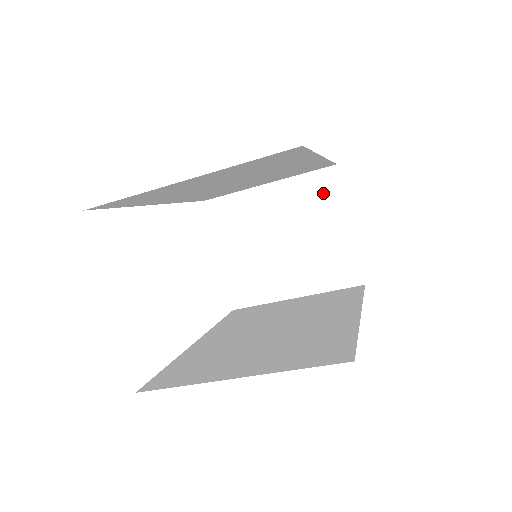
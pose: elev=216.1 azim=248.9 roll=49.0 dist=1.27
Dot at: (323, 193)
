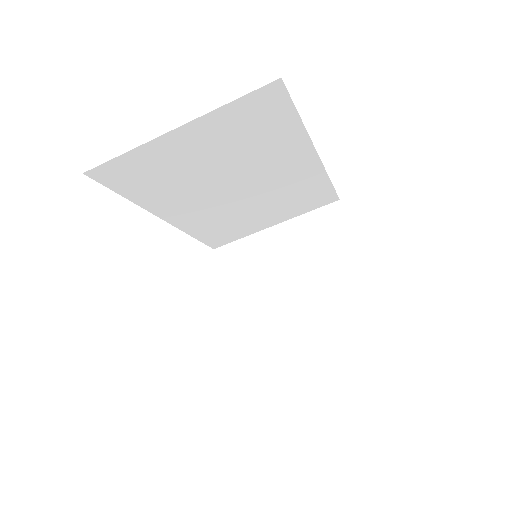
Dot at: (329, 228)
